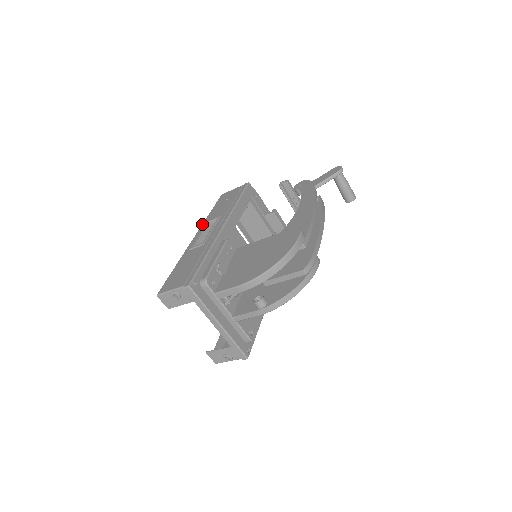
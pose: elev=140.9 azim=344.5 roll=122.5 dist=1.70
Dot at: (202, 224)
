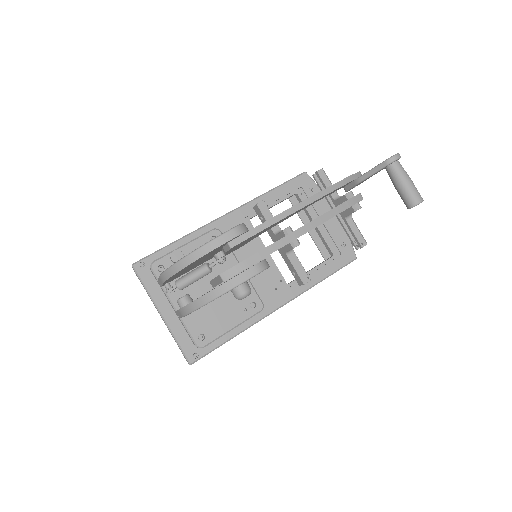
Dot at: occluded
